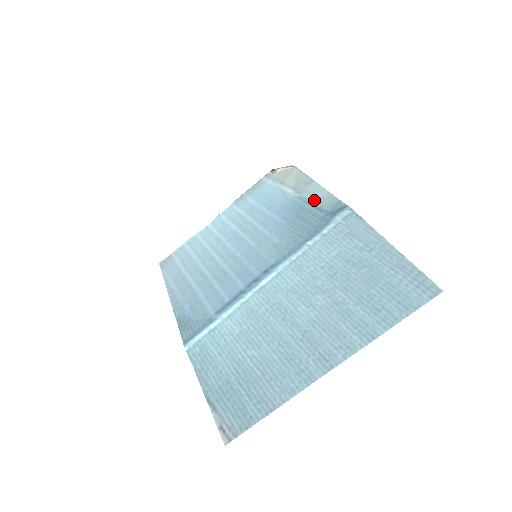
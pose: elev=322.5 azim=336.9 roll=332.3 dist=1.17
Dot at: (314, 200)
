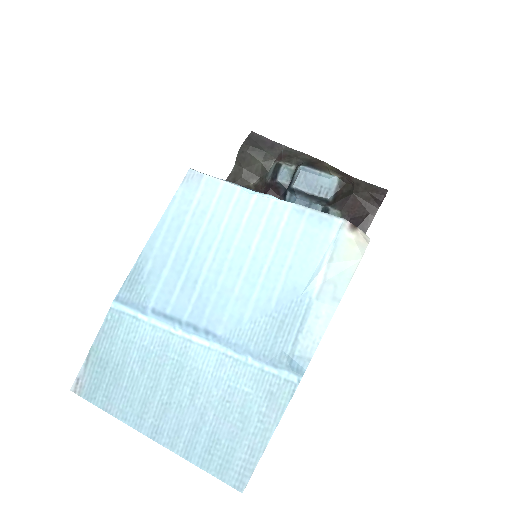
Dot at: (308, 325)
